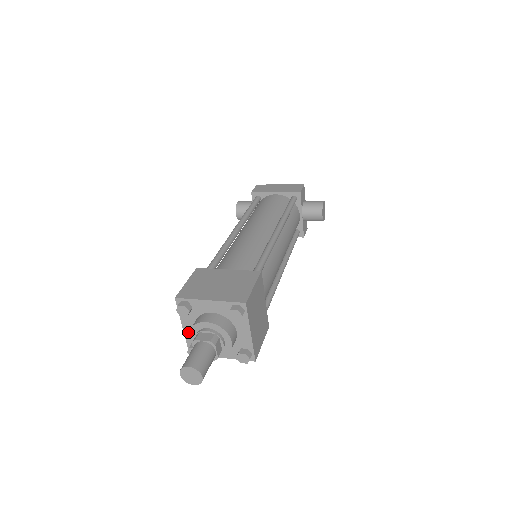
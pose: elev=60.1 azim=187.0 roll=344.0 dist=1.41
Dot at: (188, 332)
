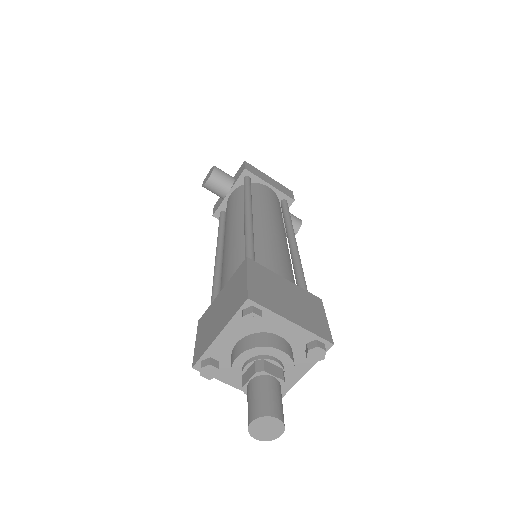
Dot at: (220, 343)
